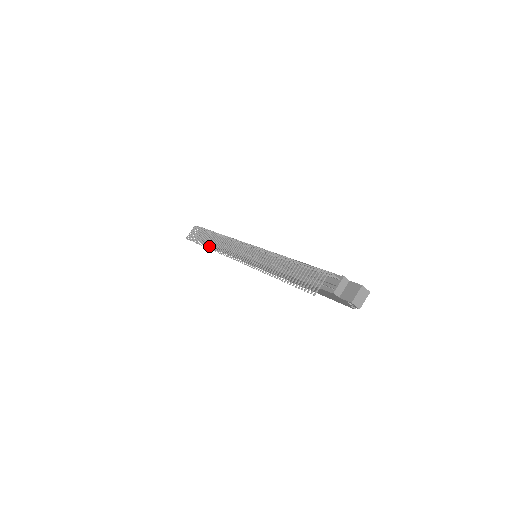
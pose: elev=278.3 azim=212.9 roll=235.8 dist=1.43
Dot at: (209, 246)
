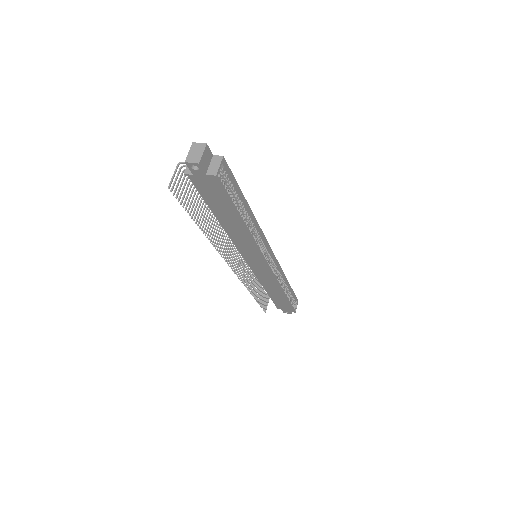
Dot at: (249, 289)
